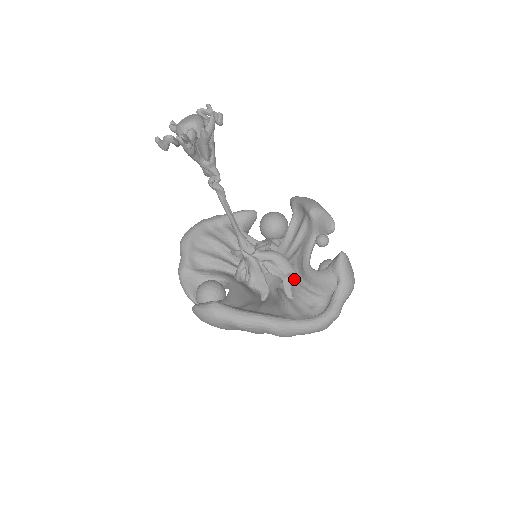
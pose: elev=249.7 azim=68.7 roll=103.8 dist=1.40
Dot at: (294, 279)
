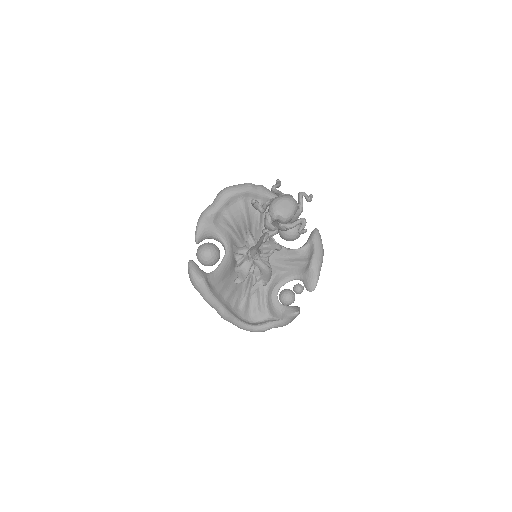
Dot at: (264, 285)
